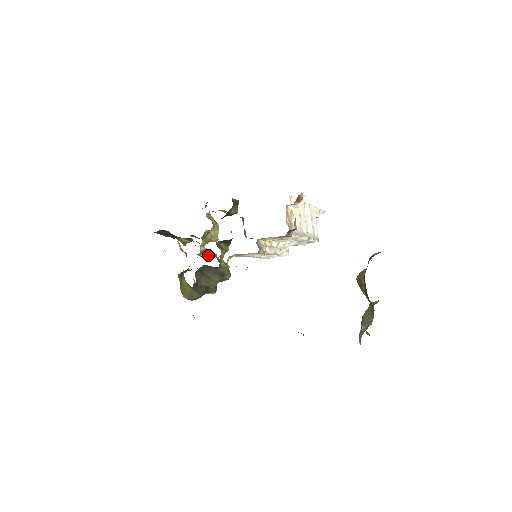
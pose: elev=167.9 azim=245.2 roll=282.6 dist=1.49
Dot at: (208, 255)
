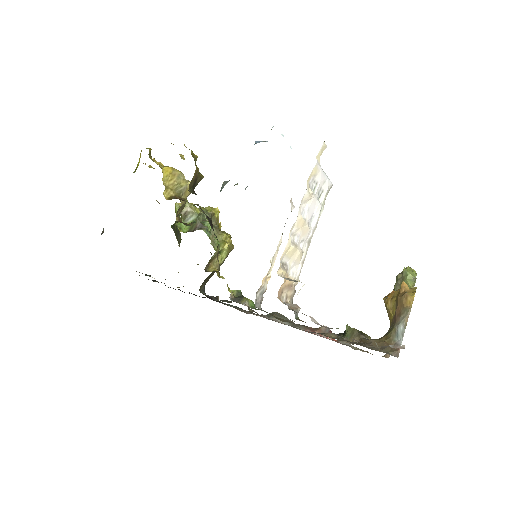
Dot at: (194, 224)
